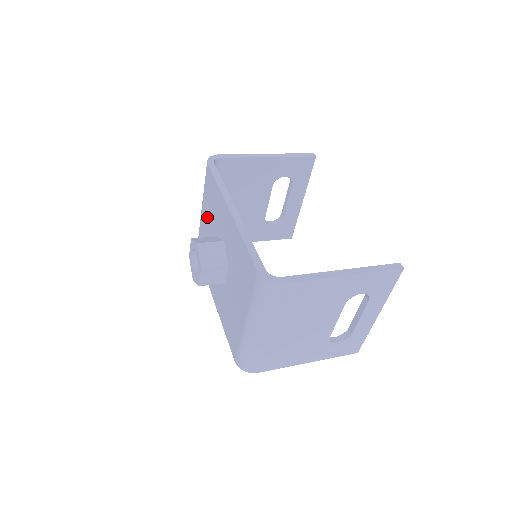
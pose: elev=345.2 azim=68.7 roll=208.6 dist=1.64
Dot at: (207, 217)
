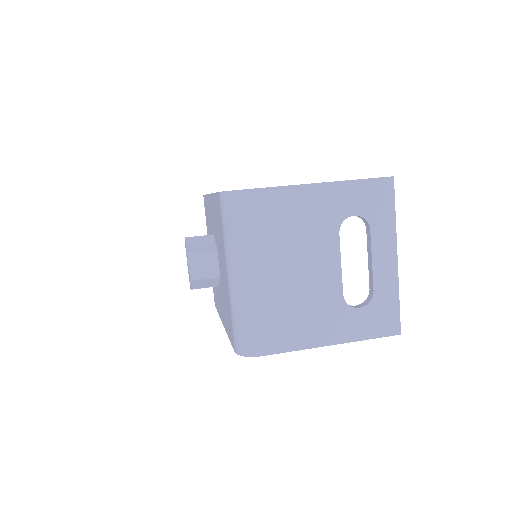
Dot at: occluded
